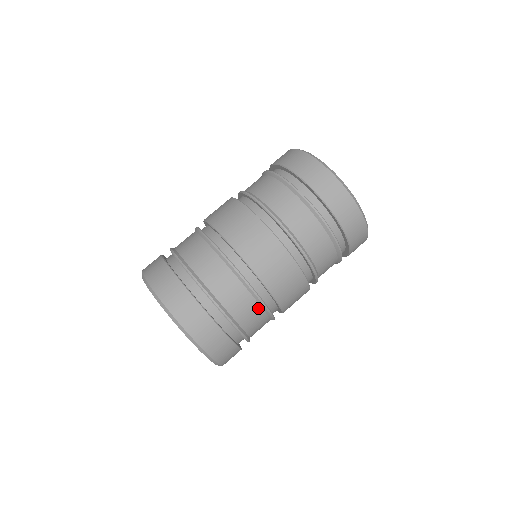
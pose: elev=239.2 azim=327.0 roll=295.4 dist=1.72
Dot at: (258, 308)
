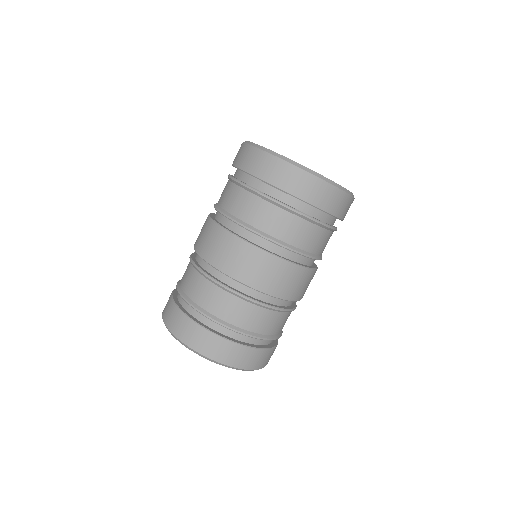
Dot at: (253, 307)
